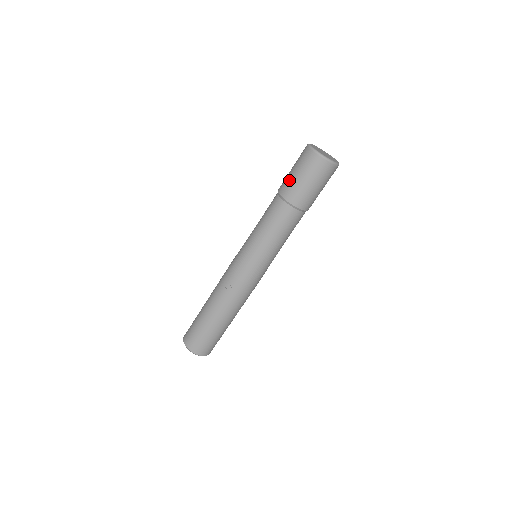
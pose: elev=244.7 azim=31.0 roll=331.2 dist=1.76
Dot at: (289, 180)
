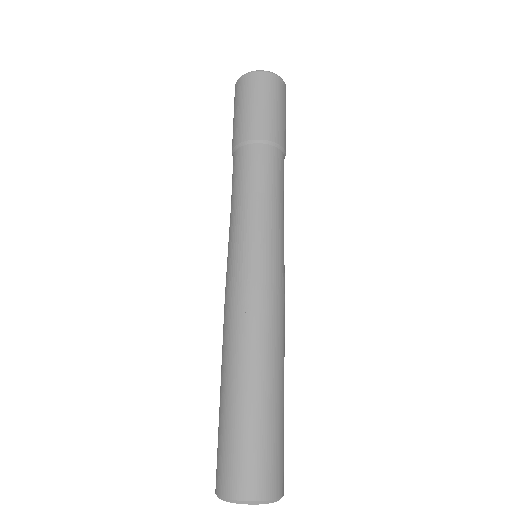
Dot at: (241, 120)
